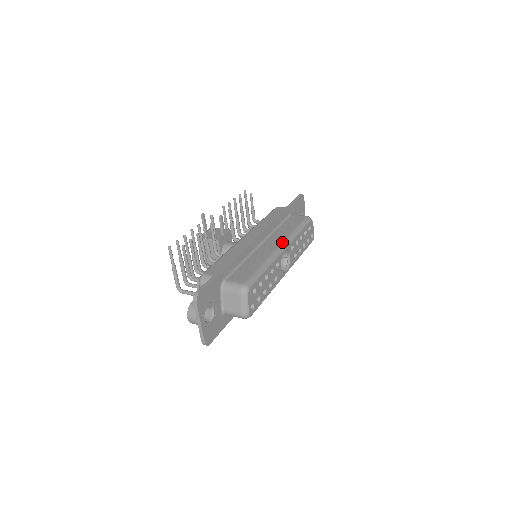
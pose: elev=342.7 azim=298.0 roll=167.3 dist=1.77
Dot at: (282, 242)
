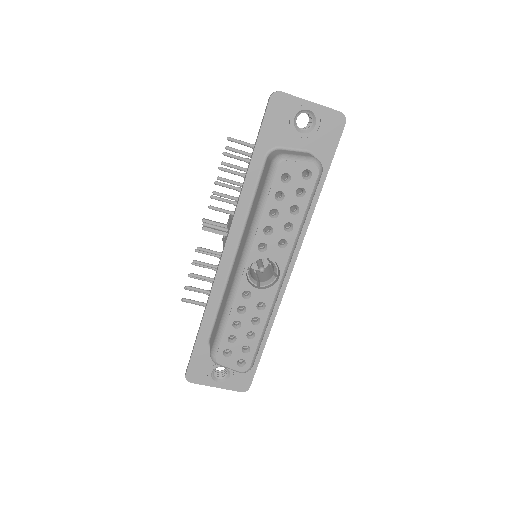
Dot at: (241, 255)
